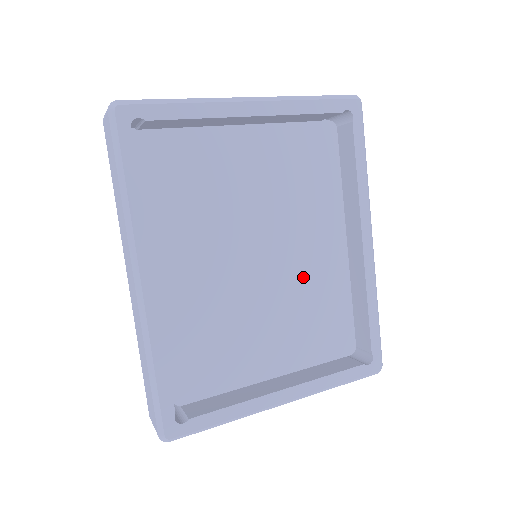
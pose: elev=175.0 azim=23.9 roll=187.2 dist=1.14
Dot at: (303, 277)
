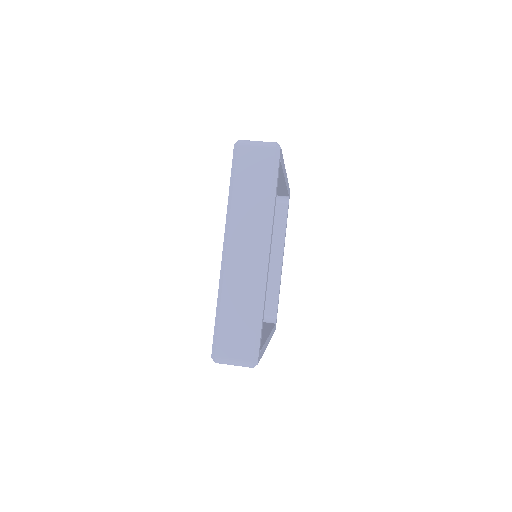
Dot at: occluded
